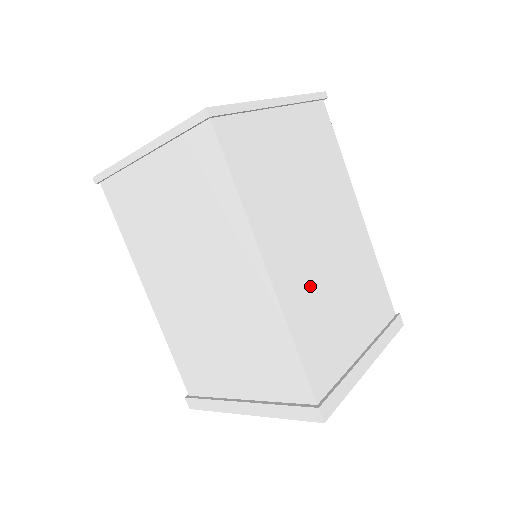
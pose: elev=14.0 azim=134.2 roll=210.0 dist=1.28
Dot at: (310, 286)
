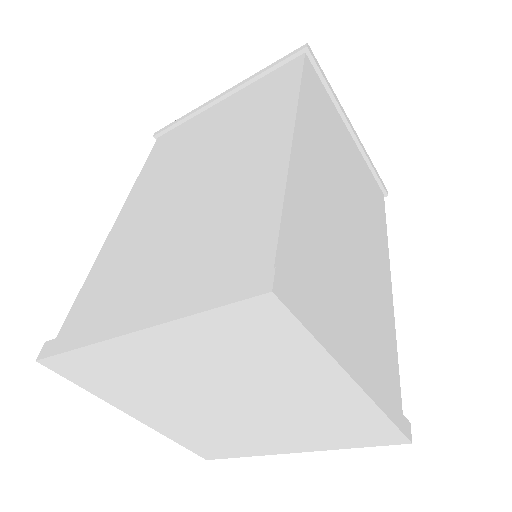
Dot at: (323, 213)
